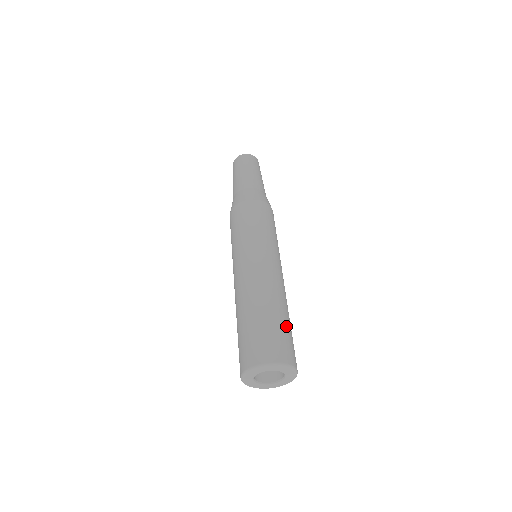
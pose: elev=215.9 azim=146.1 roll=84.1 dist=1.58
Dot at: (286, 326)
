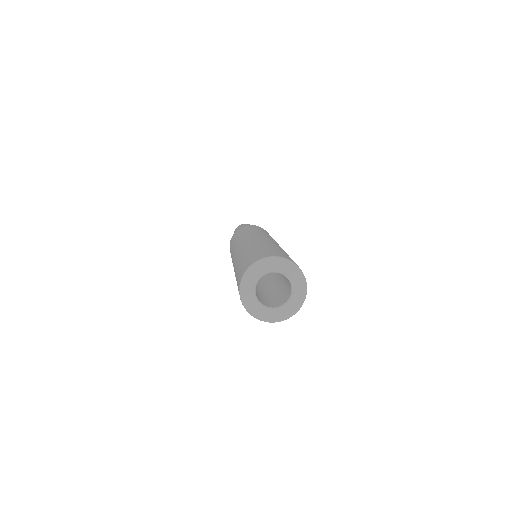
Dot at: (274, 248)
